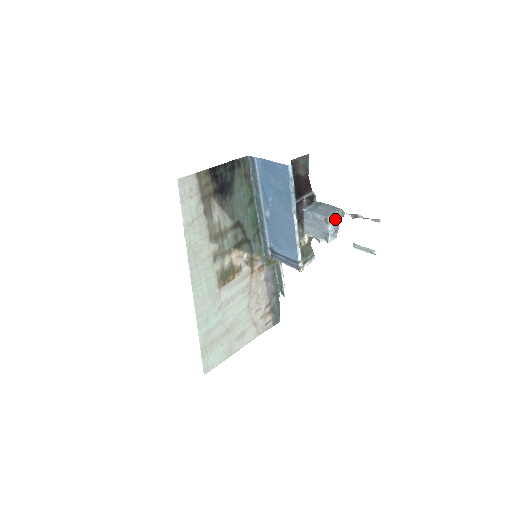
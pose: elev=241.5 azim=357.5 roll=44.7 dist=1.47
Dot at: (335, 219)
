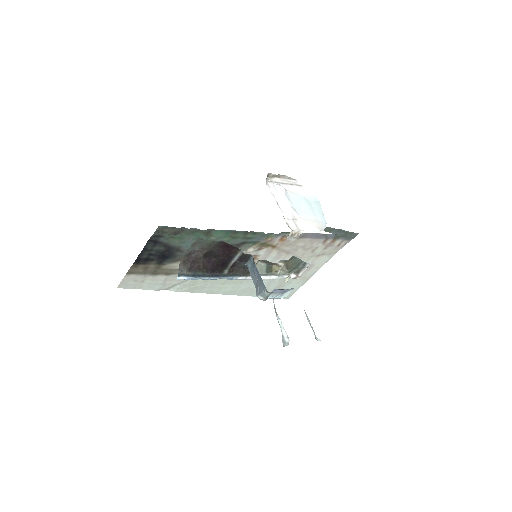
Dot at: (266, 297)
